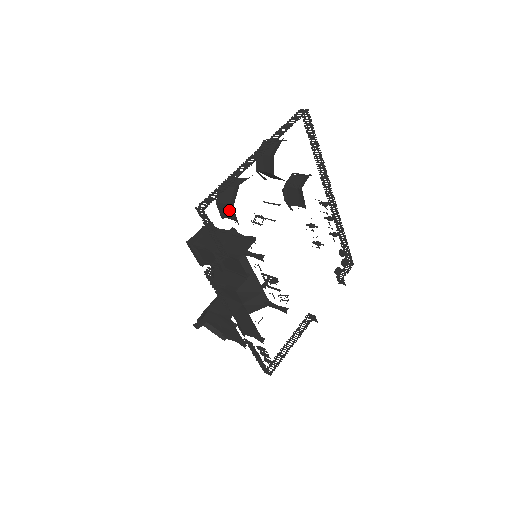
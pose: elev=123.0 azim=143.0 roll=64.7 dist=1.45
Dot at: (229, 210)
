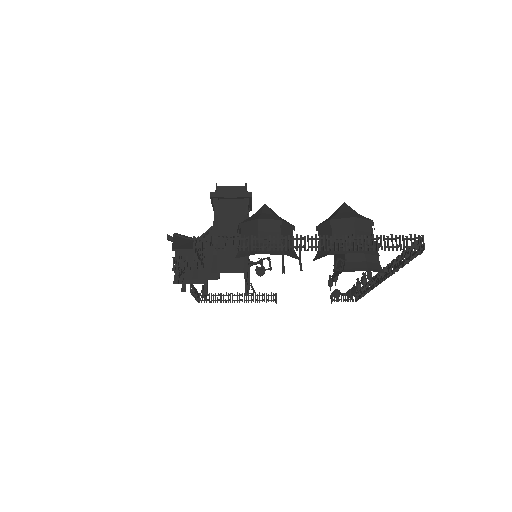
Dot at: occluded
